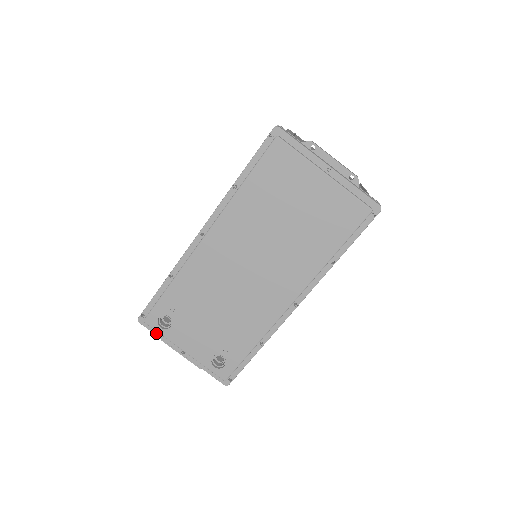
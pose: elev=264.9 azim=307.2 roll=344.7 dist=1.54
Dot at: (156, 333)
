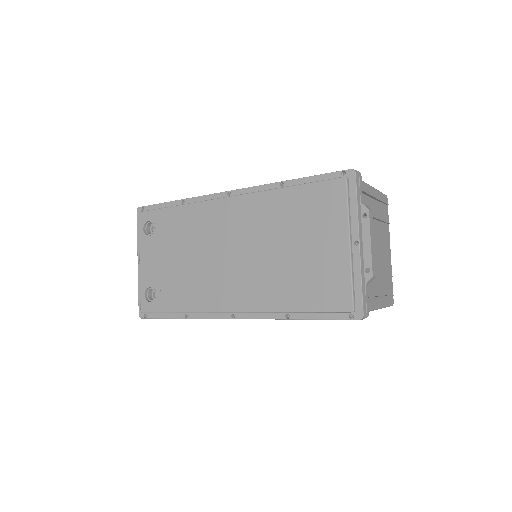
Dot at: (138, 230)
